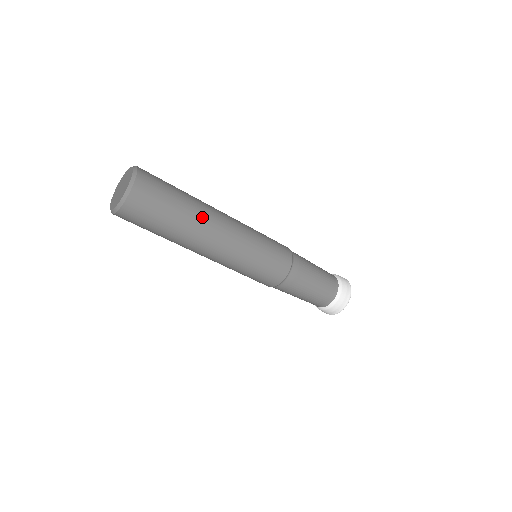
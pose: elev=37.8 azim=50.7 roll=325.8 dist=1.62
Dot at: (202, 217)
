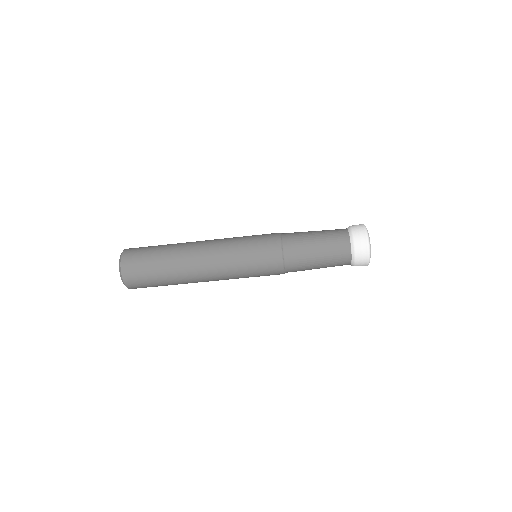
Dot at: (180, 255)
